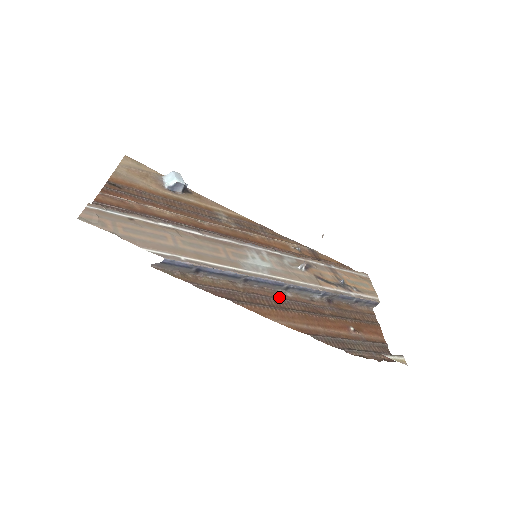
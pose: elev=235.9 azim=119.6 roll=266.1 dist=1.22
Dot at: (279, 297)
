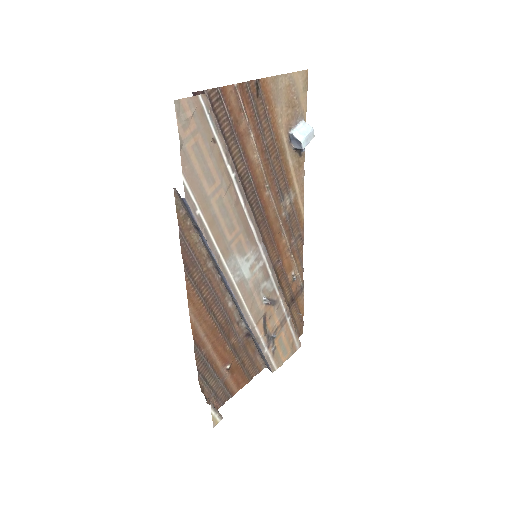
Dot at: (221, 299)
